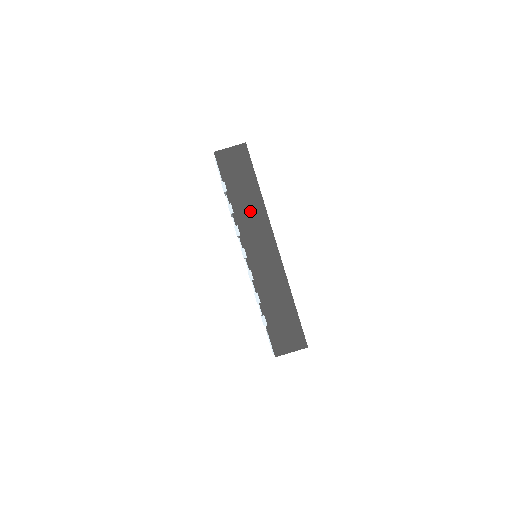
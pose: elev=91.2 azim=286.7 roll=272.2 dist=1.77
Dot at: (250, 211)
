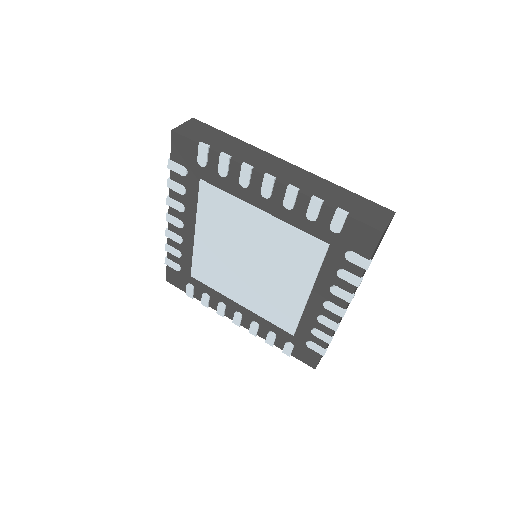
Dot at: (243, 152)
